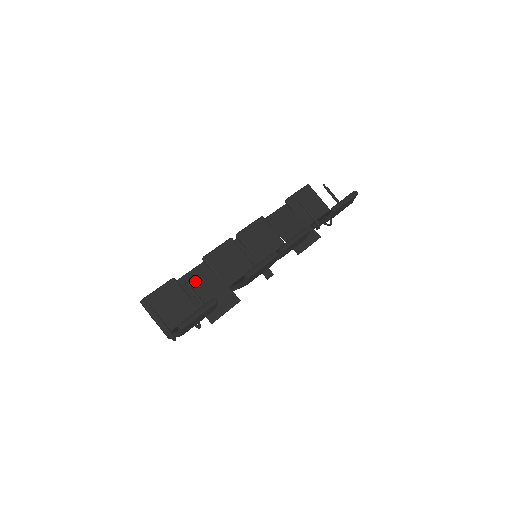
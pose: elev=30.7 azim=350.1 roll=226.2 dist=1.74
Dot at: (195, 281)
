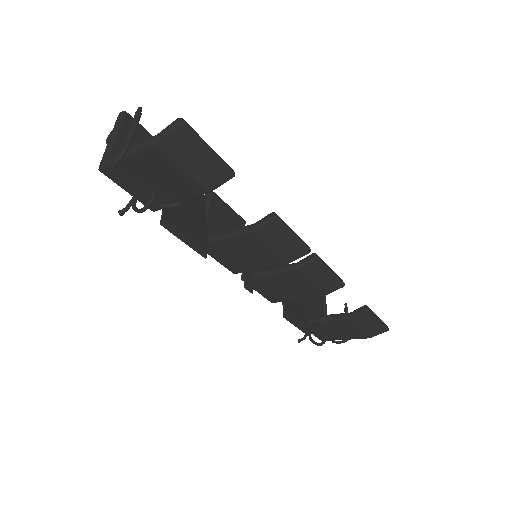
Dot at: occluded
